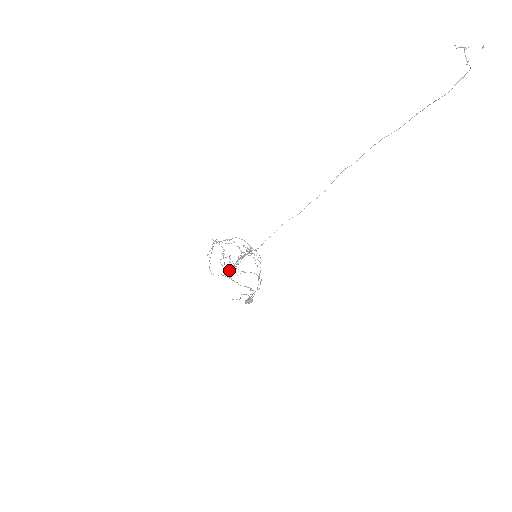
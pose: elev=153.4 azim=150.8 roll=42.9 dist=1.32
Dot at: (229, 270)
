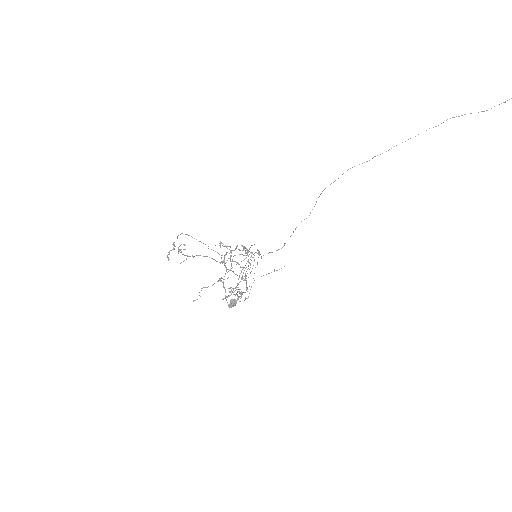
Dot at: (246, 290)
